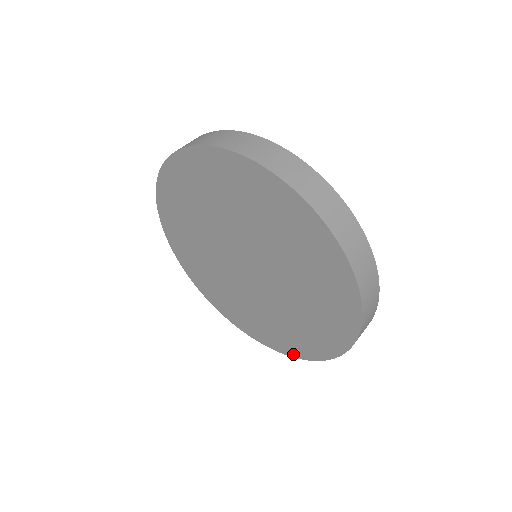
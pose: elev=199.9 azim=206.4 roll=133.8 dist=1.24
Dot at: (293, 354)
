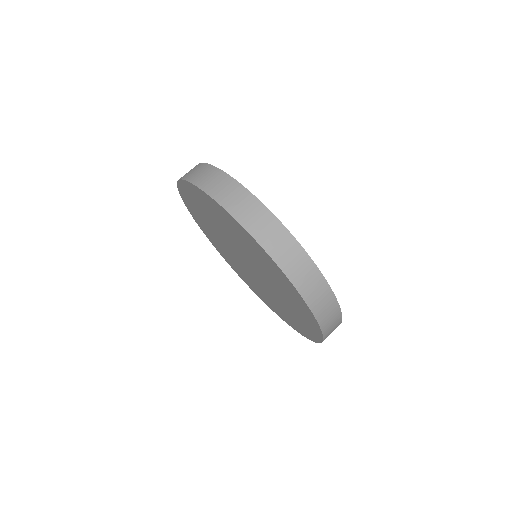
Dot at: (283, 319)
